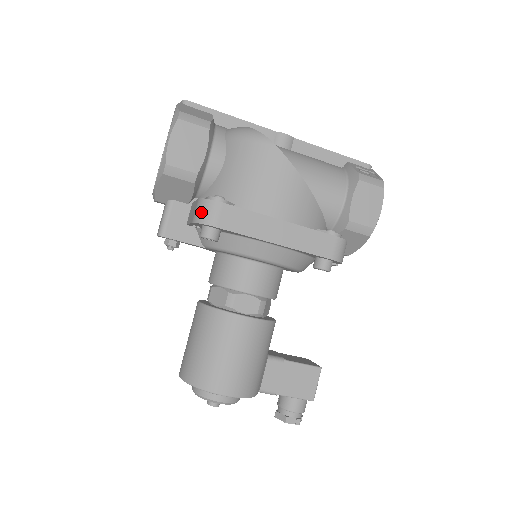
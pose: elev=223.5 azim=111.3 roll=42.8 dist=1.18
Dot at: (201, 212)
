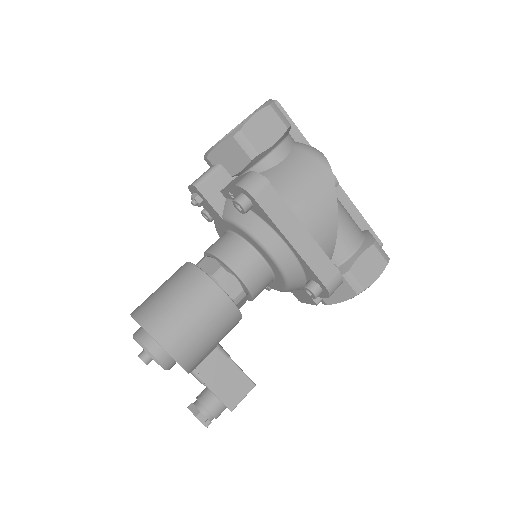
Dot at: (248, 180)
